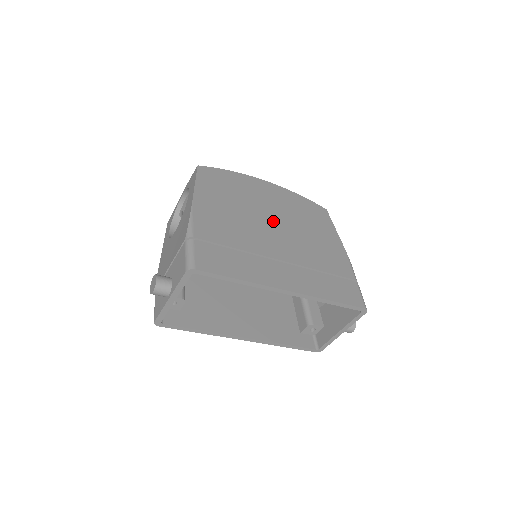
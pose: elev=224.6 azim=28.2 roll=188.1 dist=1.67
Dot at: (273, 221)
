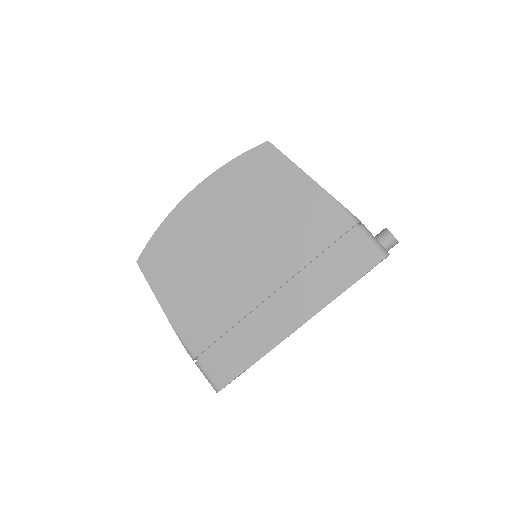
Dot at: (233, 247)
